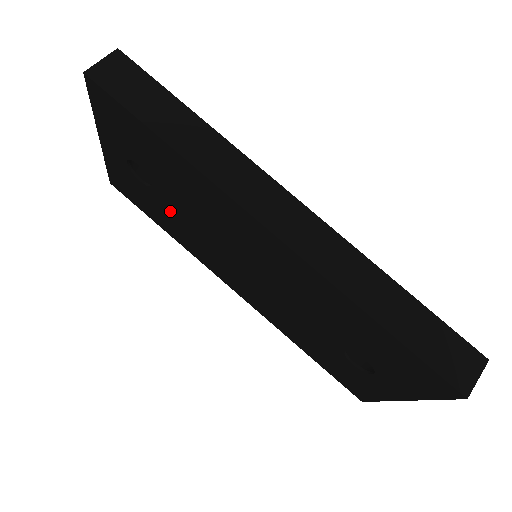
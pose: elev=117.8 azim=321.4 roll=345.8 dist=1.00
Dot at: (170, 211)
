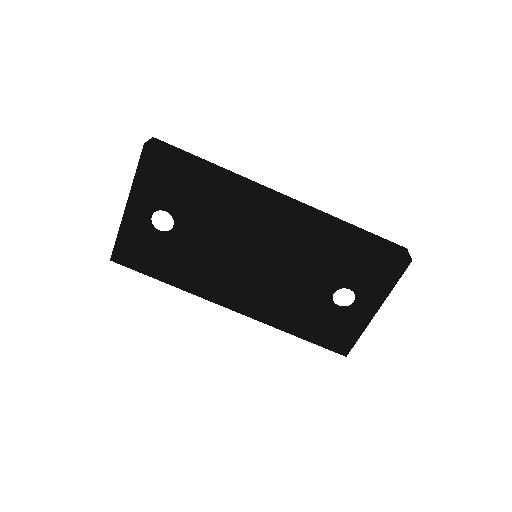
Dot at: (184, 248)
